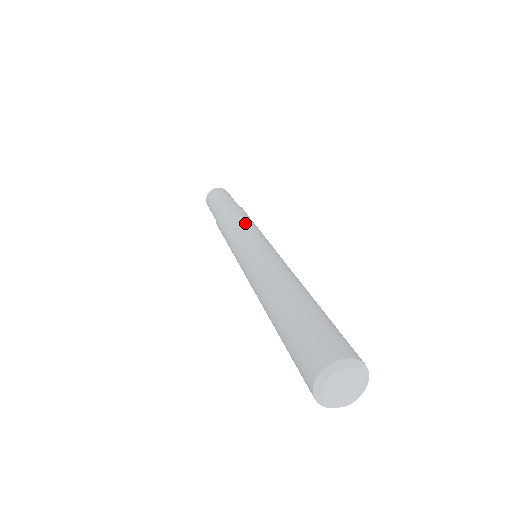
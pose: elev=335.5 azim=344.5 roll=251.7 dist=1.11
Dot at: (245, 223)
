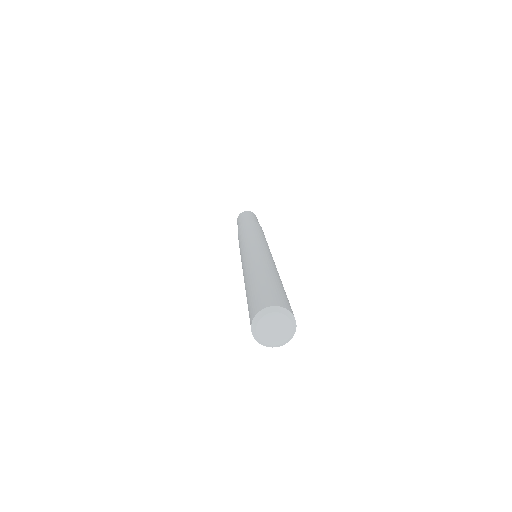
Dot at: (258, 233)
